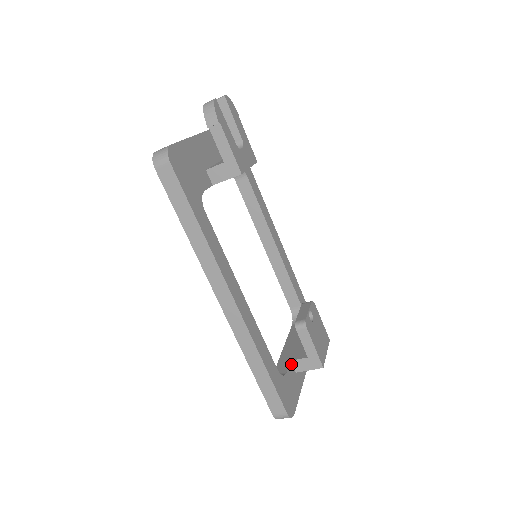
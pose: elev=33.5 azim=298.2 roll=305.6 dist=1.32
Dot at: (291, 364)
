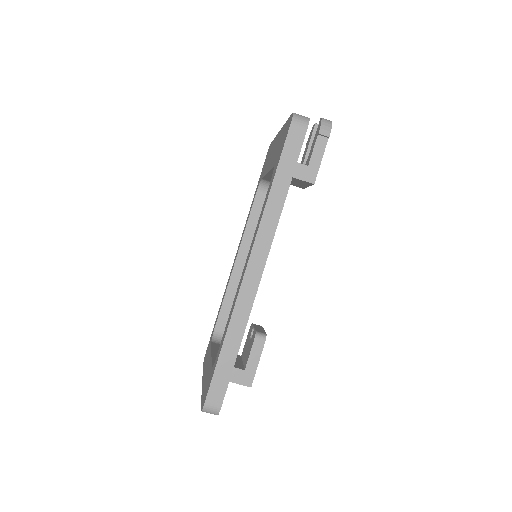
Dot at: occluded
